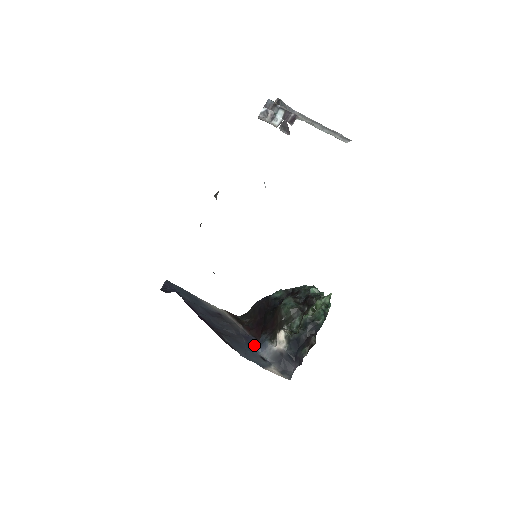
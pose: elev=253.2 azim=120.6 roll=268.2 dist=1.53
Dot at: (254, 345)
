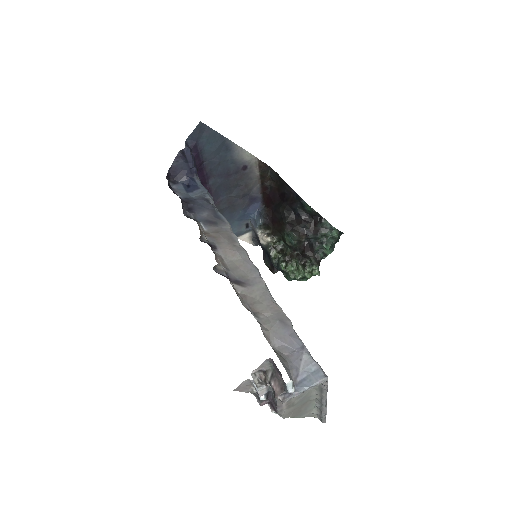
Dot at: (250, 213)
